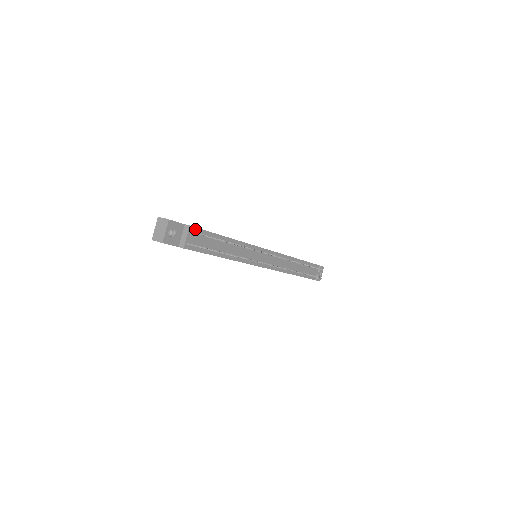
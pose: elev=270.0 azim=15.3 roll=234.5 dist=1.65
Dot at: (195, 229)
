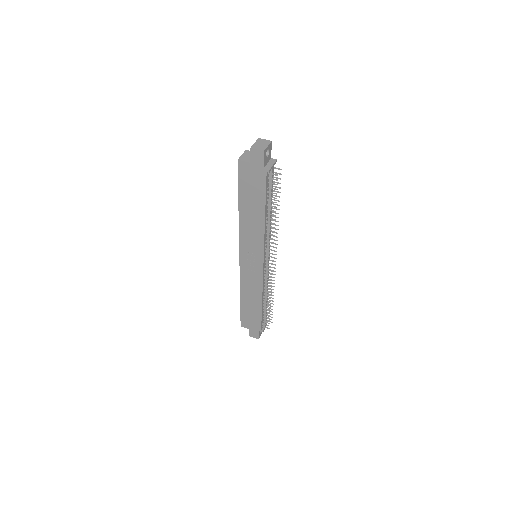
Dot at: occluded
